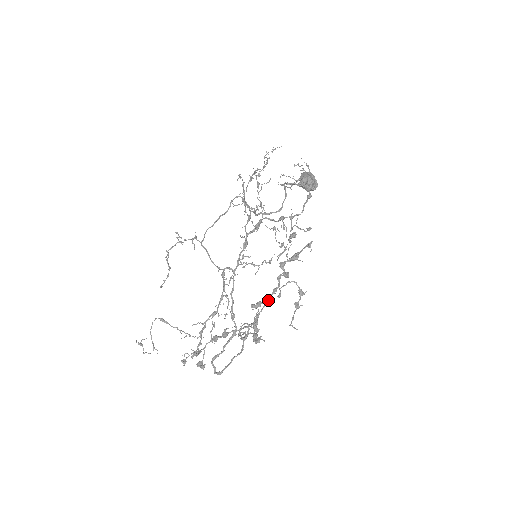
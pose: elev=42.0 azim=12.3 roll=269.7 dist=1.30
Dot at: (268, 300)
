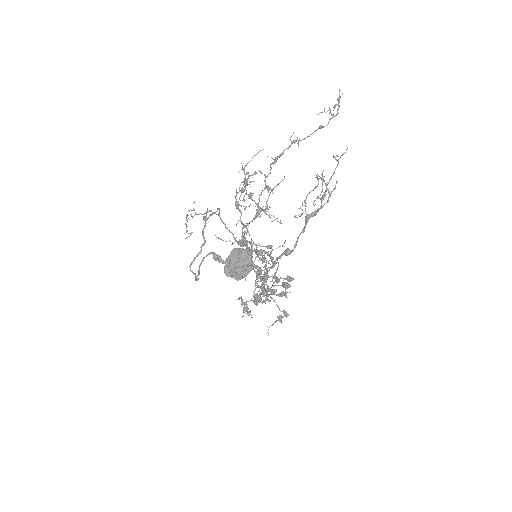
Dot at: (256, 298)
